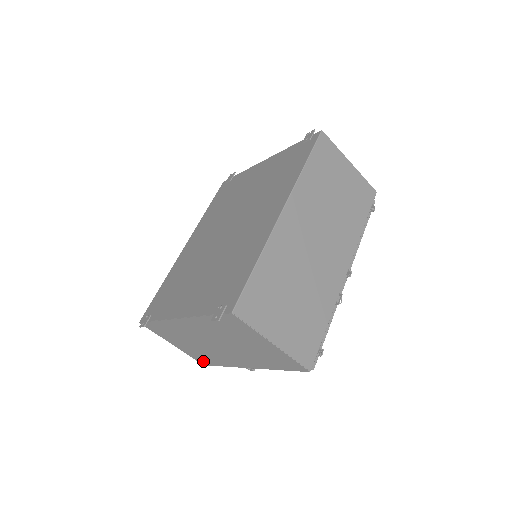
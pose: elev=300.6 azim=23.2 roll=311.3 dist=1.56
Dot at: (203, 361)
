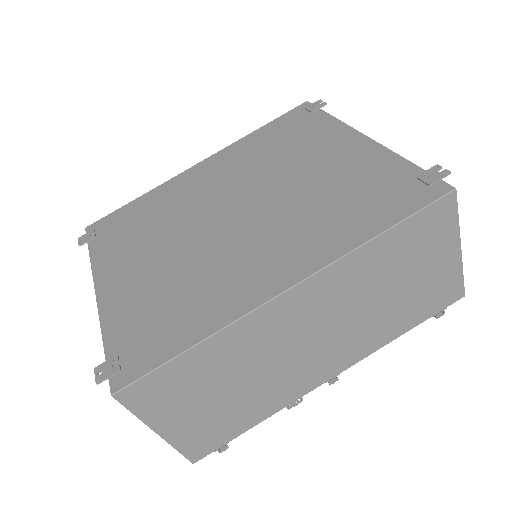
Dot at: occluded
